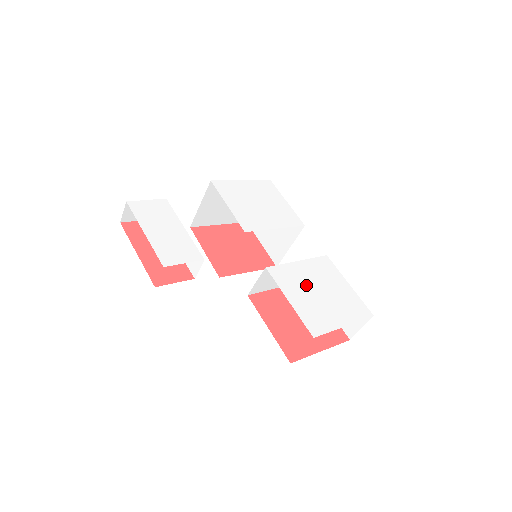
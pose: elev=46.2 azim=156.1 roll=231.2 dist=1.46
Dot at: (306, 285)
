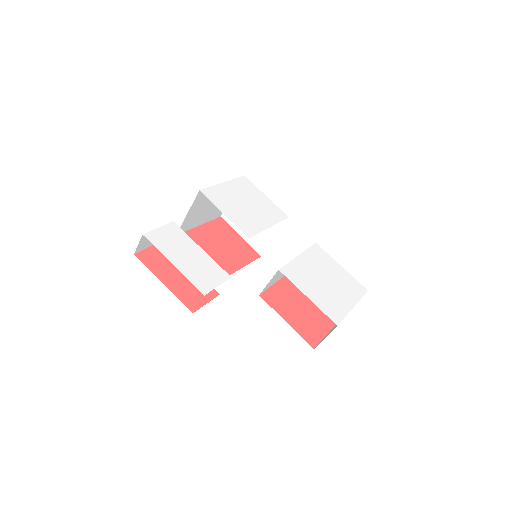
Dot at: (313, 277)
